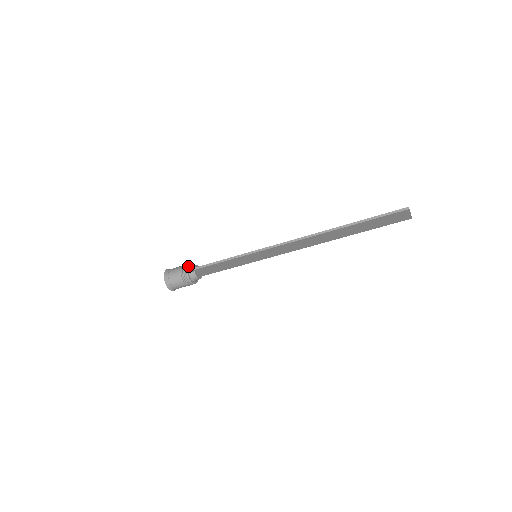
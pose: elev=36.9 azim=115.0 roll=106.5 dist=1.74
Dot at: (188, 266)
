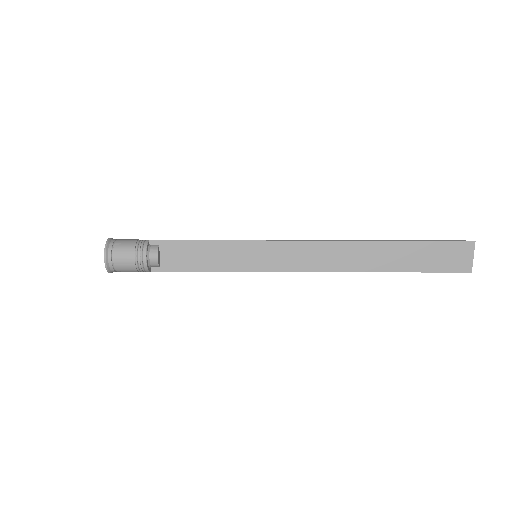
Dot at: occluded
